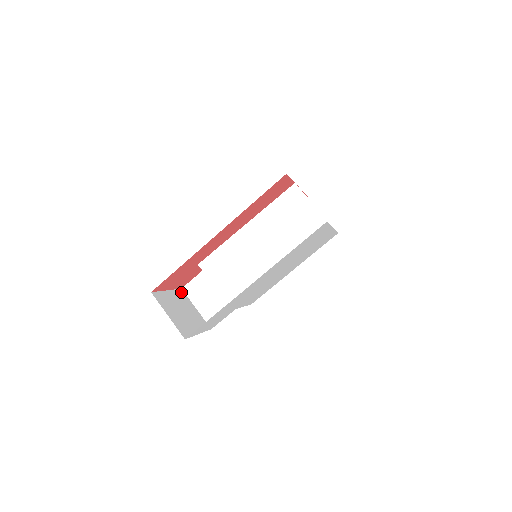
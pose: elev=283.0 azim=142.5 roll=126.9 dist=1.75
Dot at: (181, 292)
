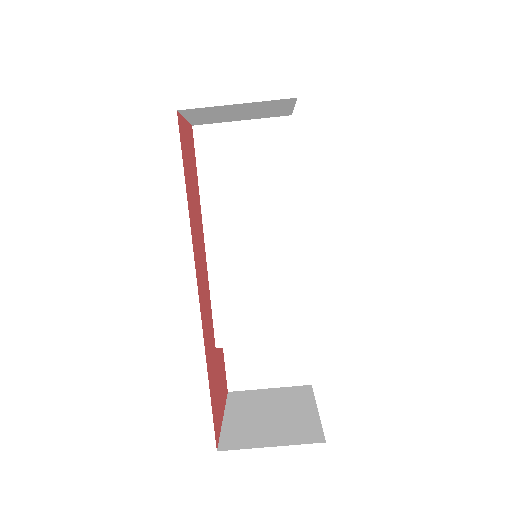
Dot at: (233, 396)
